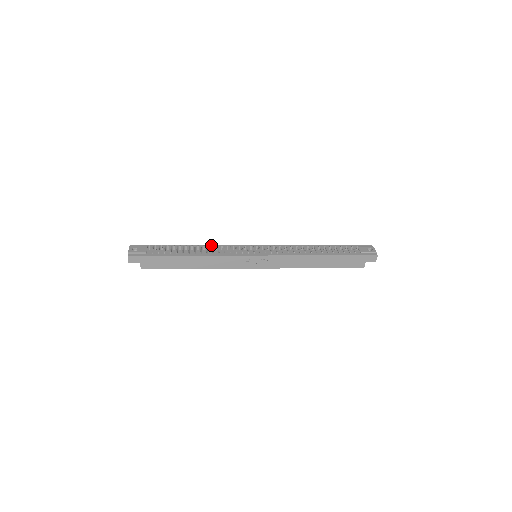
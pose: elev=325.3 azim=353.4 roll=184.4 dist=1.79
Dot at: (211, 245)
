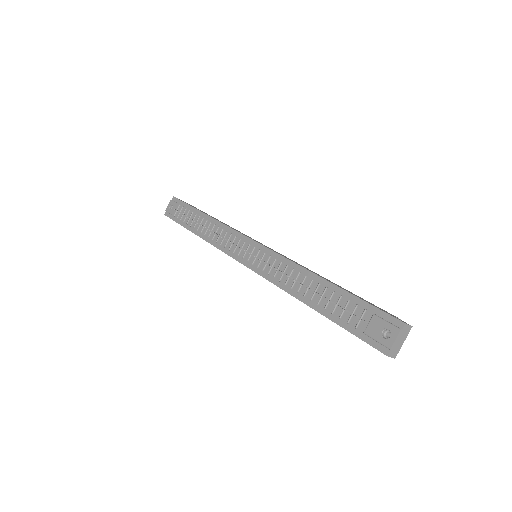
Dot at: (220, 222)
